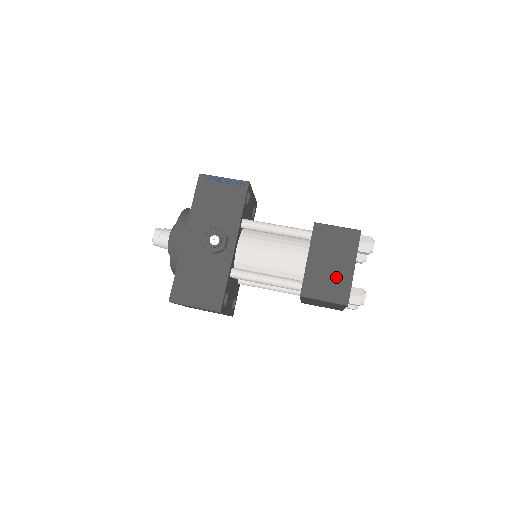
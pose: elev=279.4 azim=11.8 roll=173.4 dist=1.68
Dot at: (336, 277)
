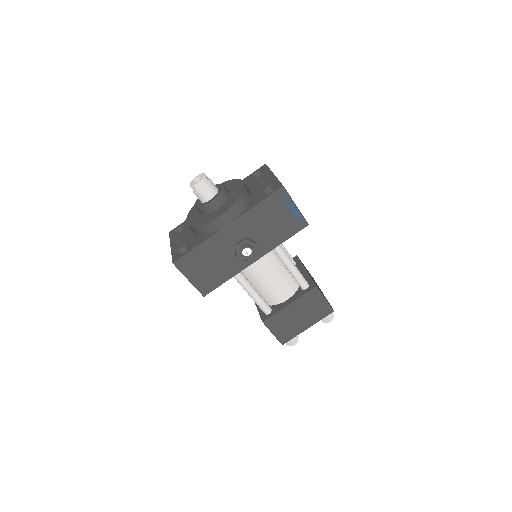
Dot at: (293, 326)
